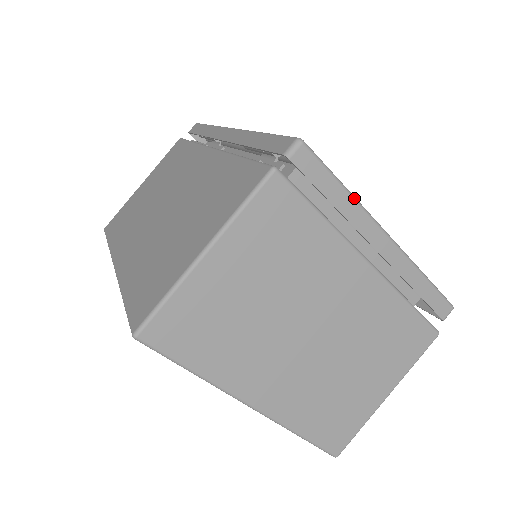
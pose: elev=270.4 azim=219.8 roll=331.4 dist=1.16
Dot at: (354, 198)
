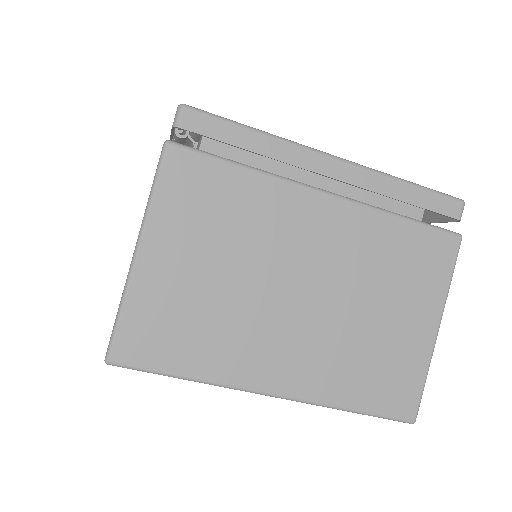
Dot at: (271, 135)
